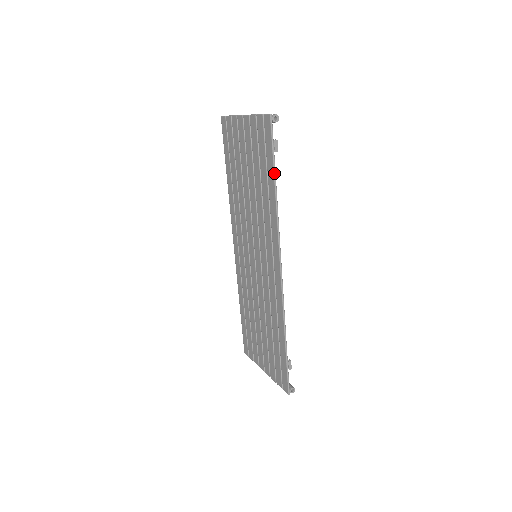
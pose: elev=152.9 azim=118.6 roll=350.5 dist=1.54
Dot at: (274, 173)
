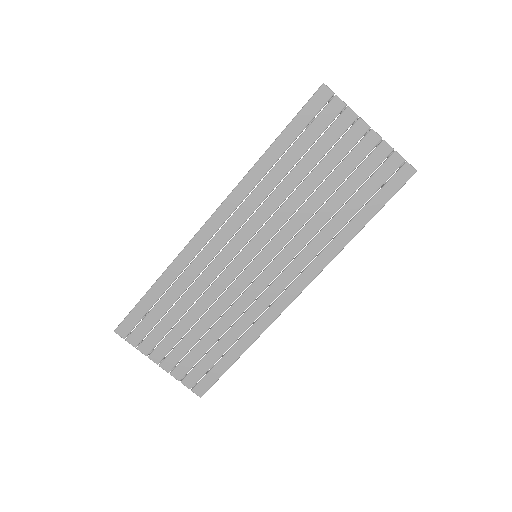
Dot at: occluded
